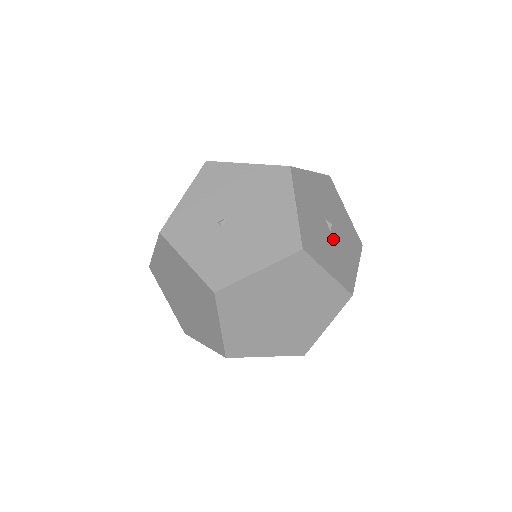
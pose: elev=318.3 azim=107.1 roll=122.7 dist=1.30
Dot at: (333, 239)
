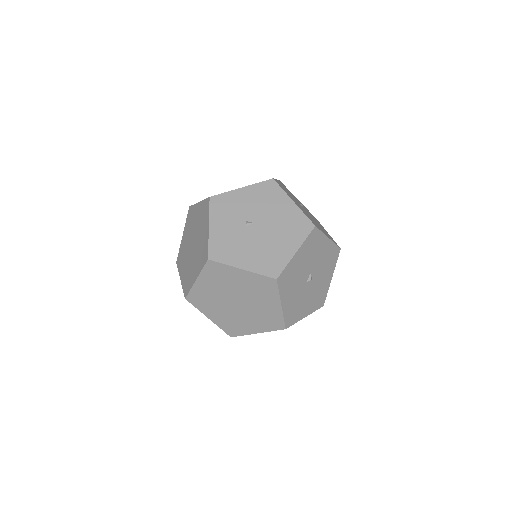
Dot at: (304, 288)
